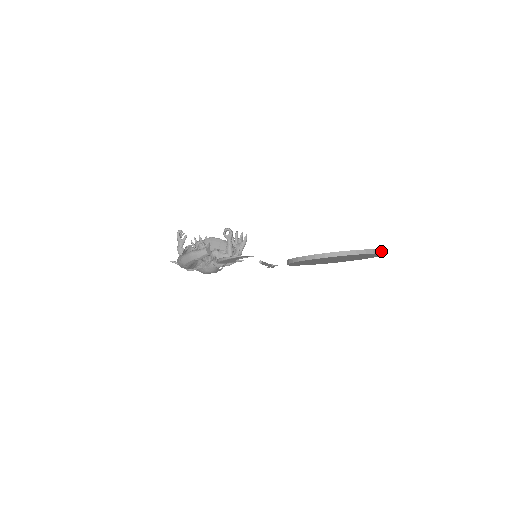
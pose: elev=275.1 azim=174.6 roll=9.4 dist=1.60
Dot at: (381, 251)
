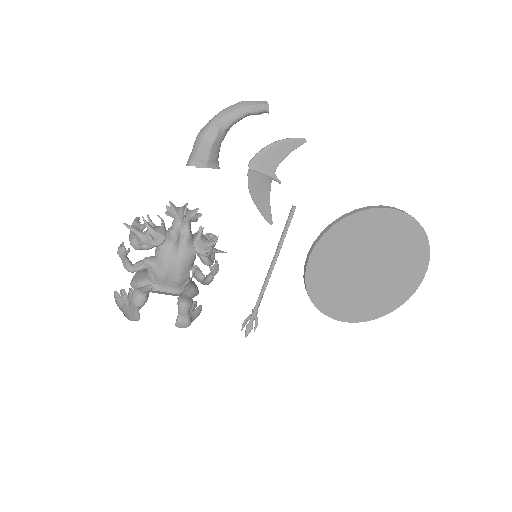
Dot at: (428, 252)
